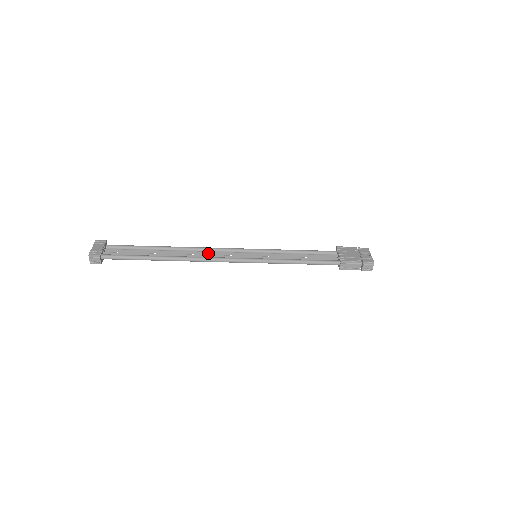
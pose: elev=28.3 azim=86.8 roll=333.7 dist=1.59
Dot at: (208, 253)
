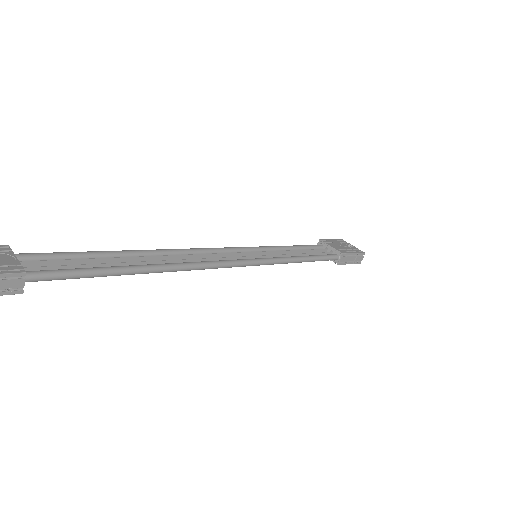
Dot at: (197, 256)
